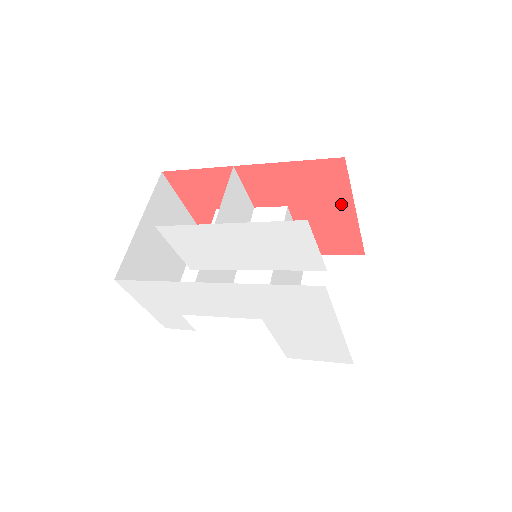
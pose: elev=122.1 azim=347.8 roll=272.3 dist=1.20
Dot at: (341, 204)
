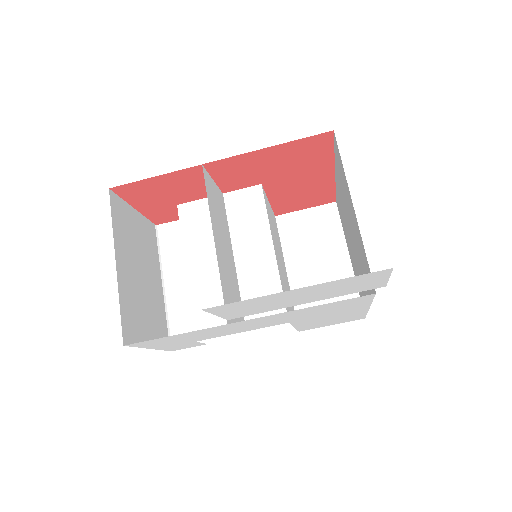
Dot at: (320, 169)
